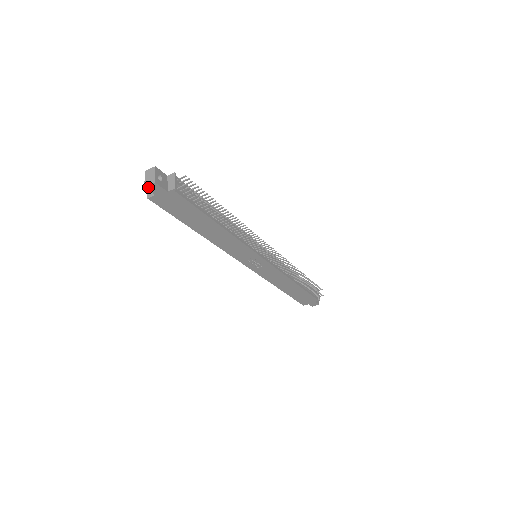
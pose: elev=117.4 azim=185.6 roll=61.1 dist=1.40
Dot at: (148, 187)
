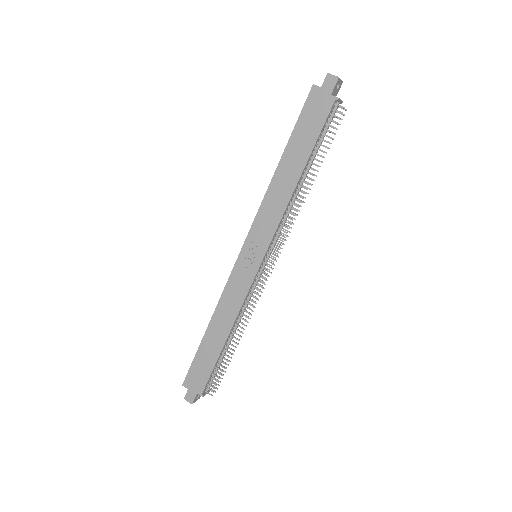
Dot at: (329, 75)
